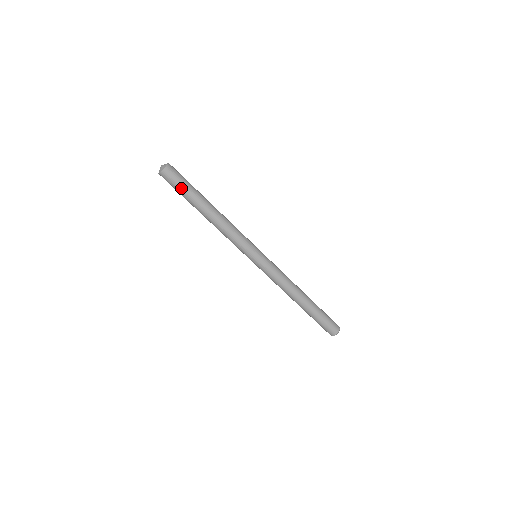
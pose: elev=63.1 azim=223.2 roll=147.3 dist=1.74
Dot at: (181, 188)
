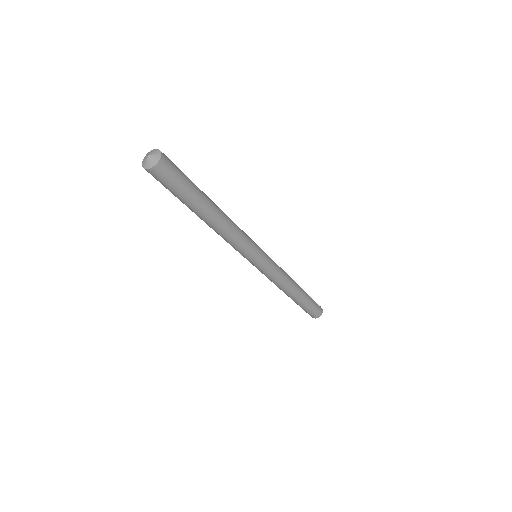
Dot at: (175, 191)
